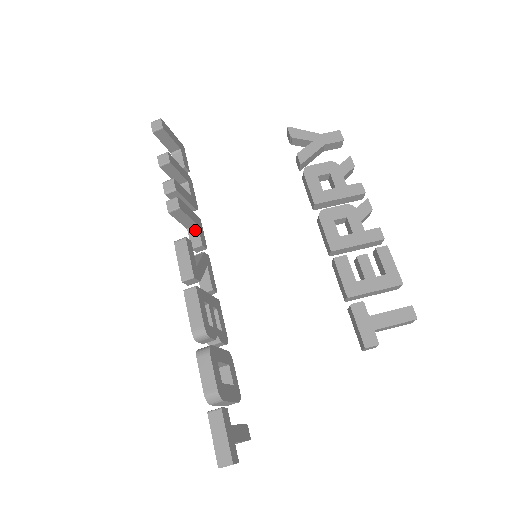
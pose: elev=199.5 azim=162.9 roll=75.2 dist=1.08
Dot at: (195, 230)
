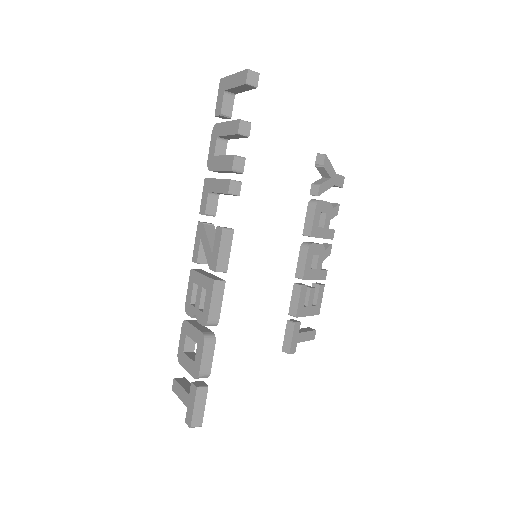
Dot at: (215, 198)
